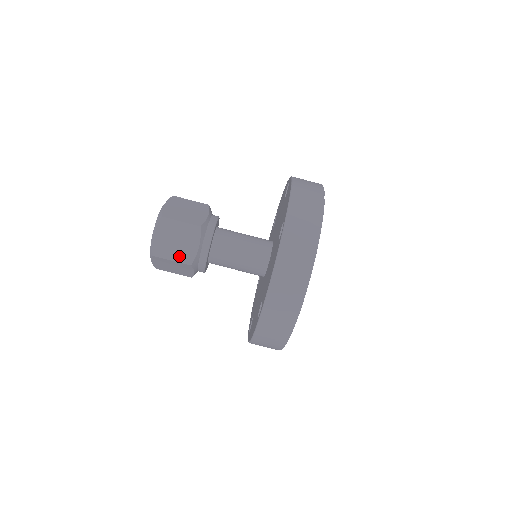
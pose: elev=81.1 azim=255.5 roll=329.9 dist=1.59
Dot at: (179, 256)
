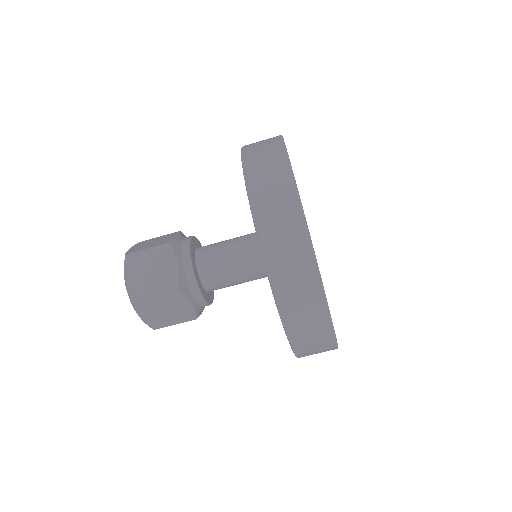
Dot at: (161, 287)
